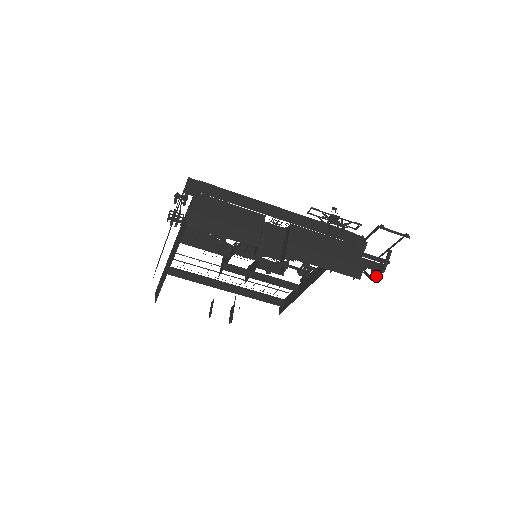
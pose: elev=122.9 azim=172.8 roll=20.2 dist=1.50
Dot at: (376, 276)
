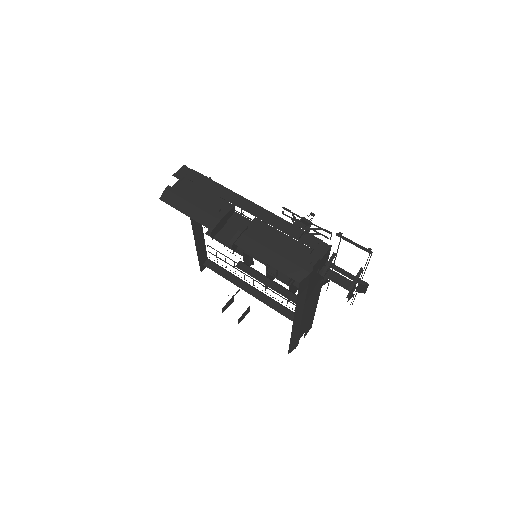
Dot at: occluded
